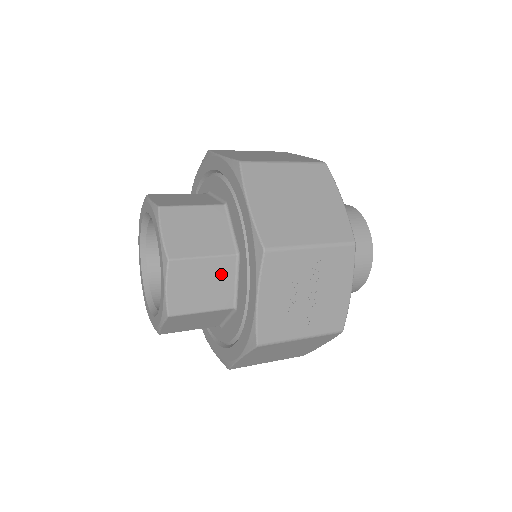
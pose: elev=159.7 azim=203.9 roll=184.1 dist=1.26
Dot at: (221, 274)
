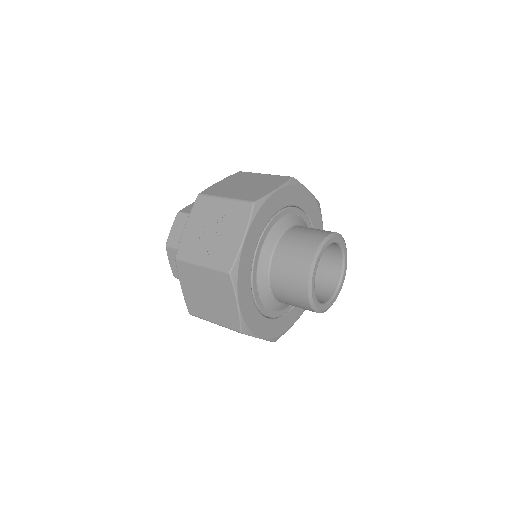
Dot at: occluded
